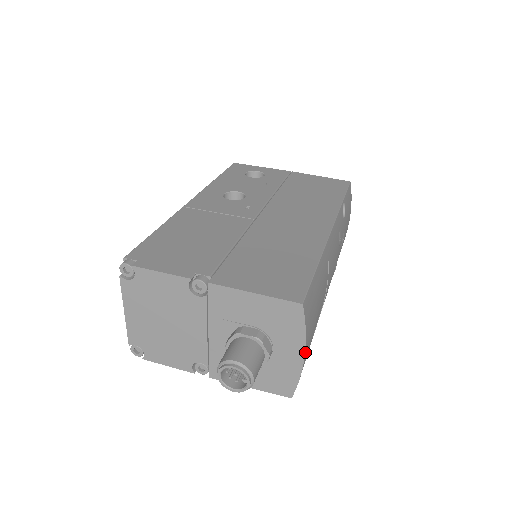
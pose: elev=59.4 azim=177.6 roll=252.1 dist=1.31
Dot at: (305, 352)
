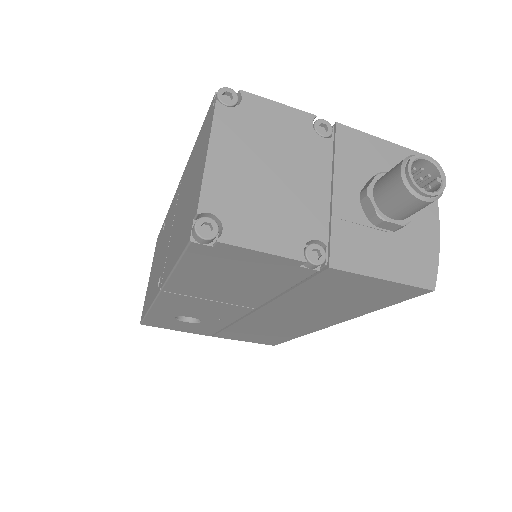
Dot at: (437, 219)
